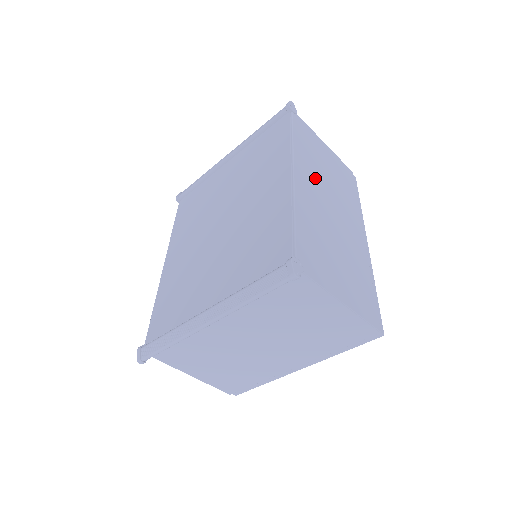
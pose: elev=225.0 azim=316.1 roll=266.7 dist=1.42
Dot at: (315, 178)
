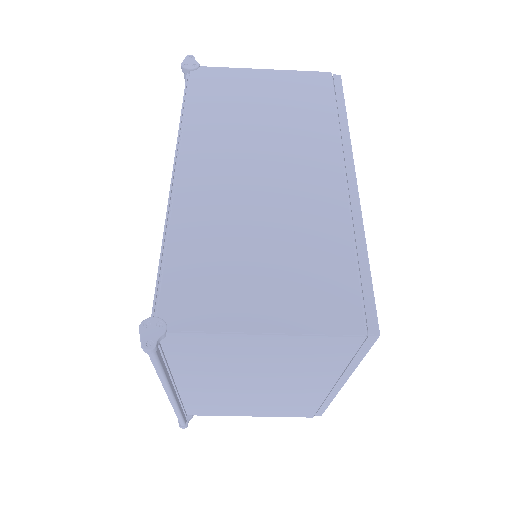
Dot at: (227, 146)
